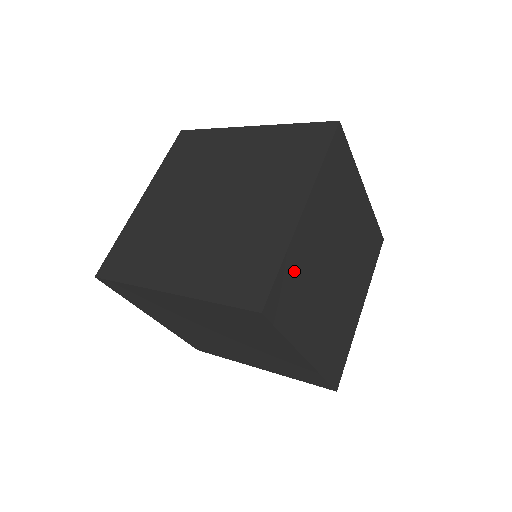
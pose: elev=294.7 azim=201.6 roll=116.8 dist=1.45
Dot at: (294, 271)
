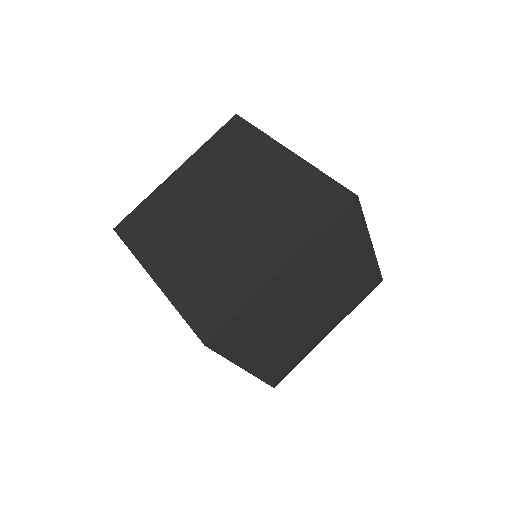
Dot at: (252, 315)
